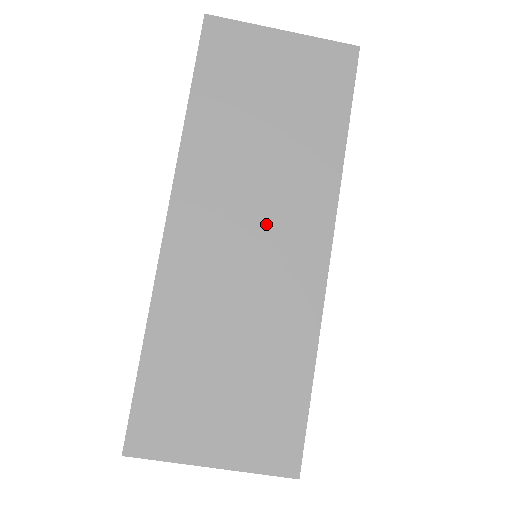
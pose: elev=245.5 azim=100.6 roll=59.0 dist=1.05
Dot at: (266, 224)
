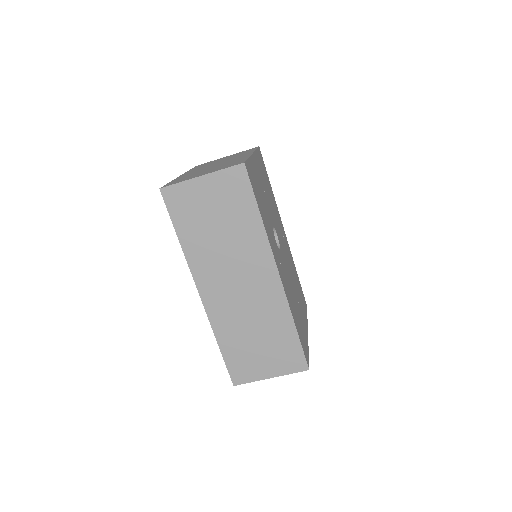
Dot at: (243, 276)
